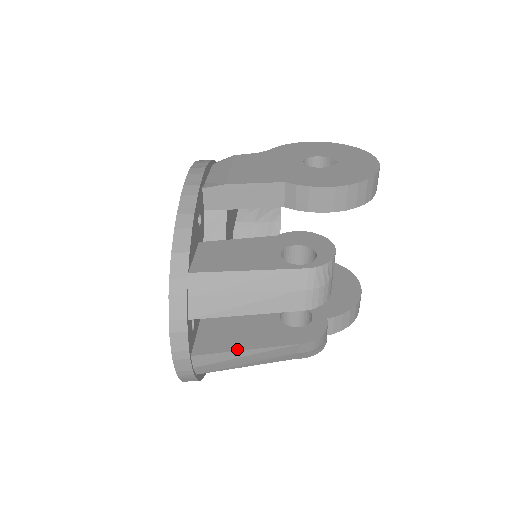
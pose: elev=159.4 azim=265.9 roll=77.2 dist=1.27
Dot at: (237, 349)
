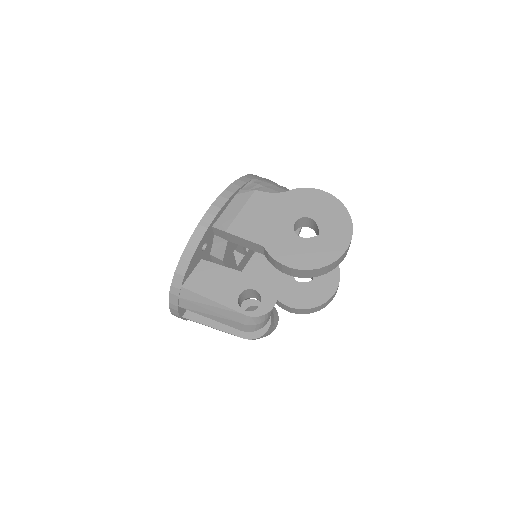
Dot at: (207, 324)
